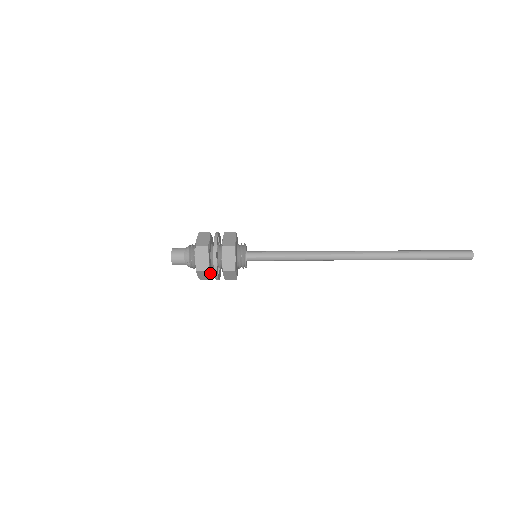
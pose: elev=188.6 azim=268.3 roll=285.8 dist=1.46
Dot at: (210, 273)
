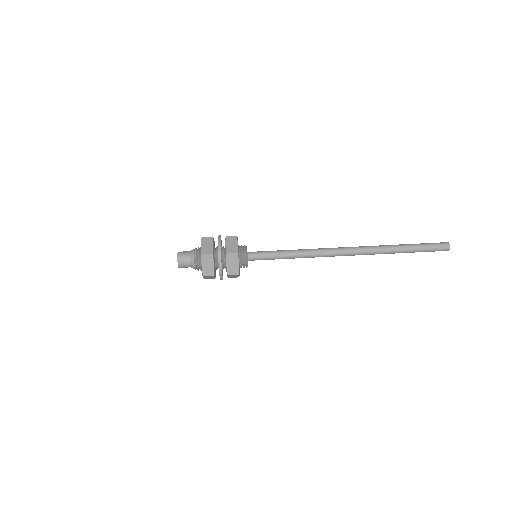
Dot at: occluded
